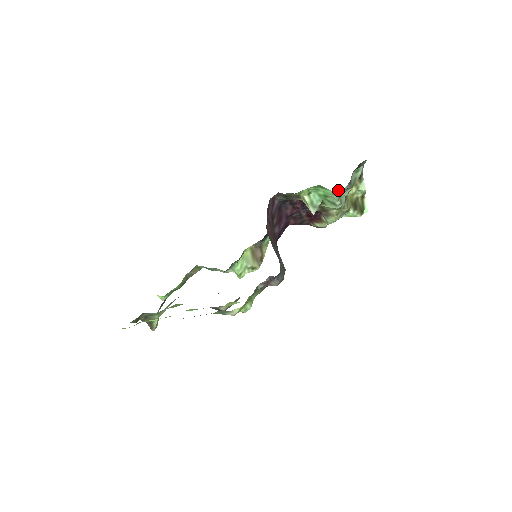
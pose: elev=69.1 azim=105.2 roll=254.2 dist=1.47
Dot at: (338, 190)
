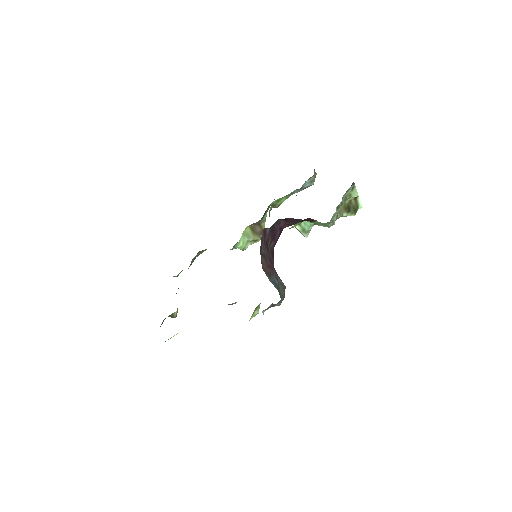
Dot at: occluded
